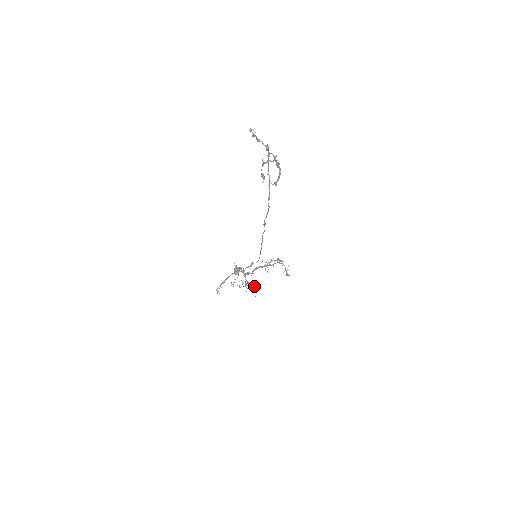
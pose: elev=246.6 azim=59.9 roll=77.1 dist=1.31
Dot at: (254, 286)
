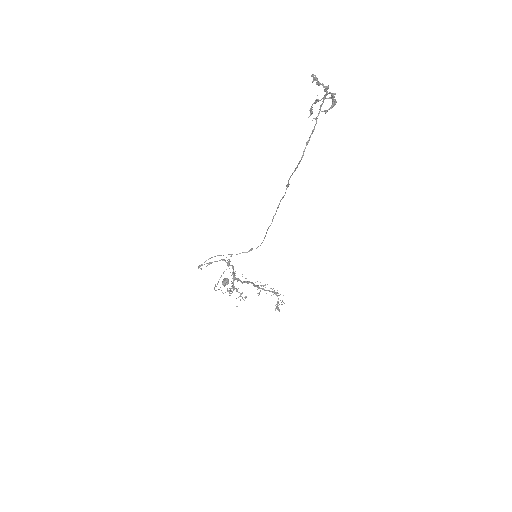
Dot at: (240, 294)
